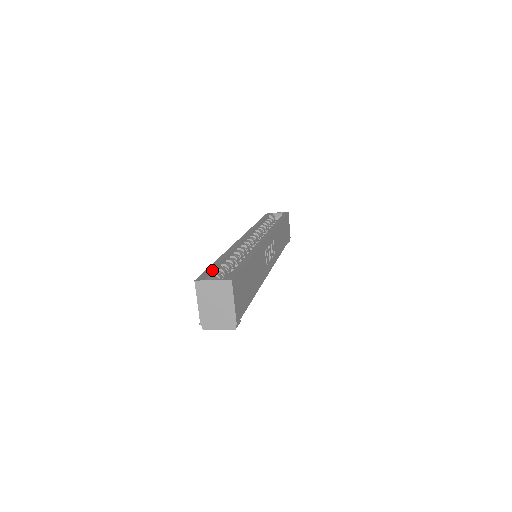
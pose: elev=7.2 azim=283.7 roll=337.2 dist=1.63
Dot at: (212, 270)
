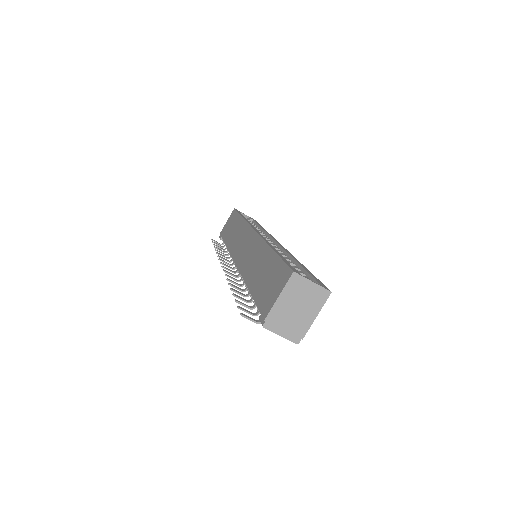
Dot at: (289, 264)
